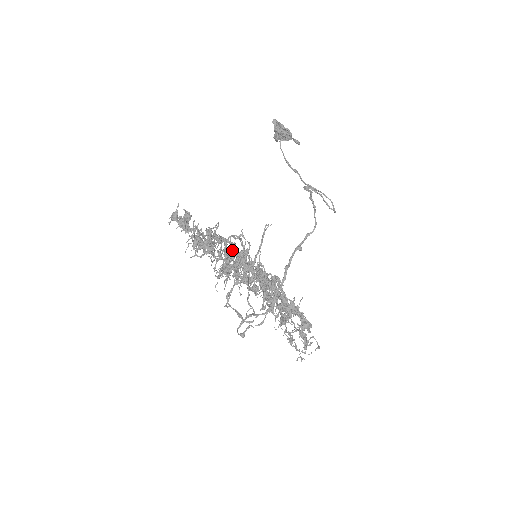
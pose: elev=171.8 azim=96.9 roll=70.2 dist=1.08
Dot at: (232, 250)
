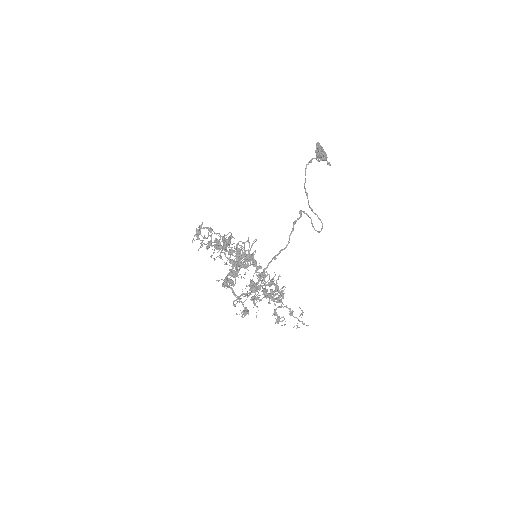
Dot at: (229, 254)
